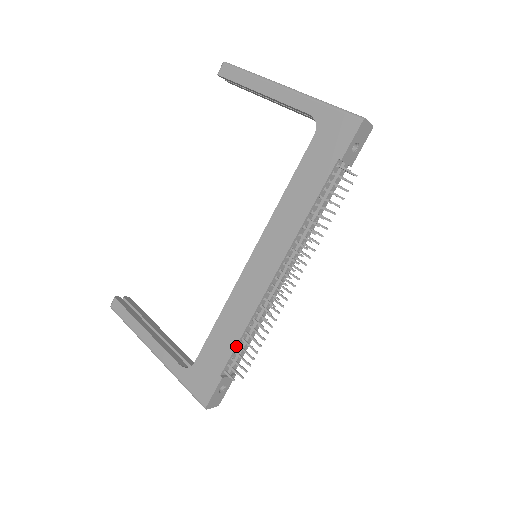
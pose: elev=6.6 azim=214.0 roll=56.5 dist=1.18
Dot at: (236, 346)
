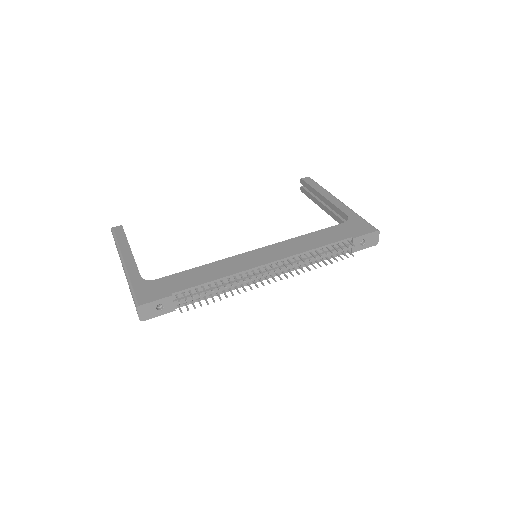
Dot at: (201, 284)
